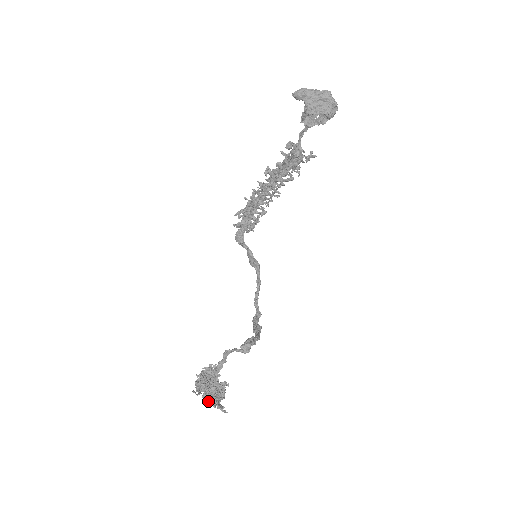
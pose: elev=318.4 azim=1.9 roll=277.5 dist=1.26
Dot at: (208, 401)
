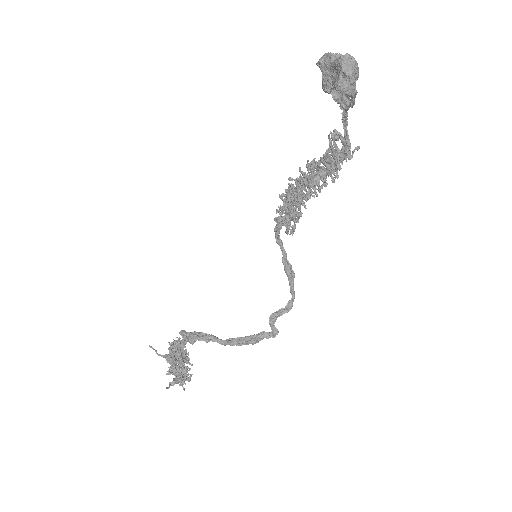
Dot at: (169, 369)
